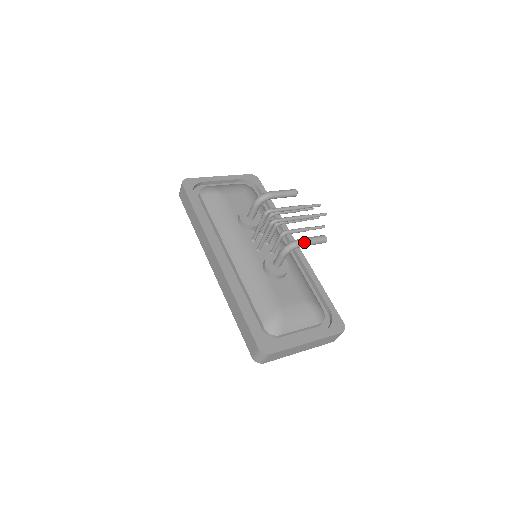
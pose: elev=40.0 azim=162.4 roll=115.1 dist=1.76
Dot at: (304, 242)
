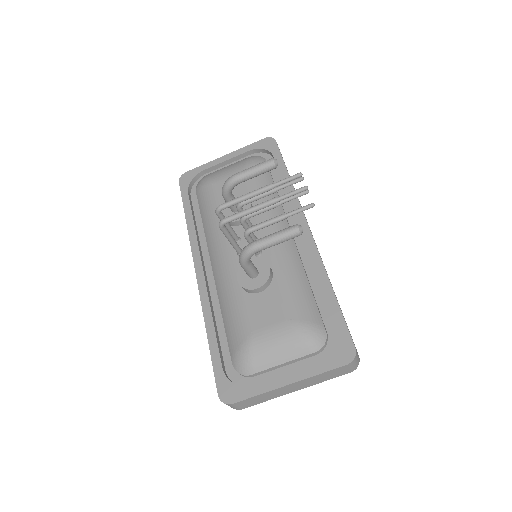
Dot at: (260, 244)
